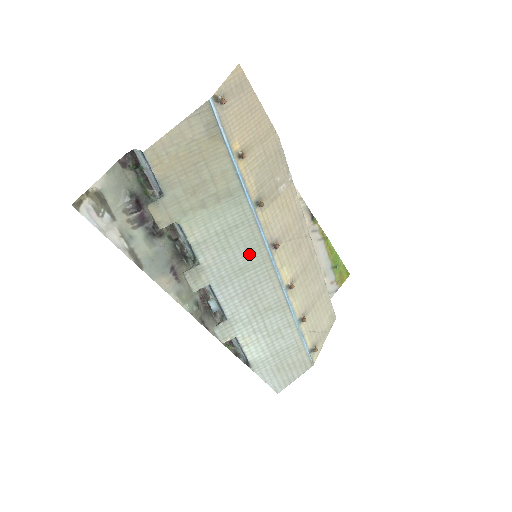
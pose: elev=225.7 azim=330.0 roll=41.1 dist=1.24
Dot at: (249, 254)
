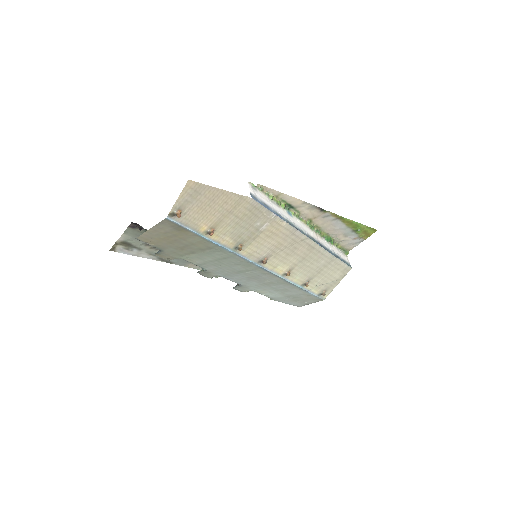
Dot at: (242, 266)
